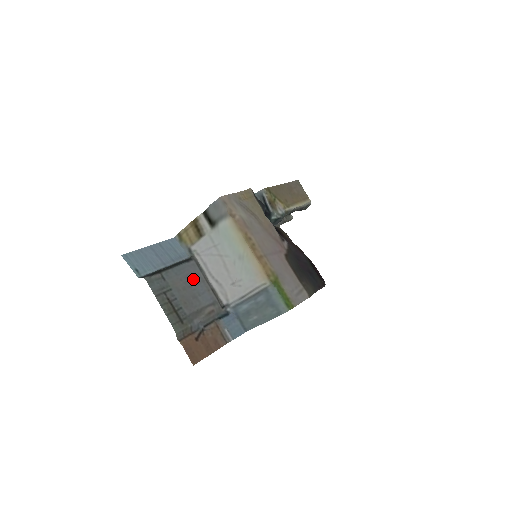
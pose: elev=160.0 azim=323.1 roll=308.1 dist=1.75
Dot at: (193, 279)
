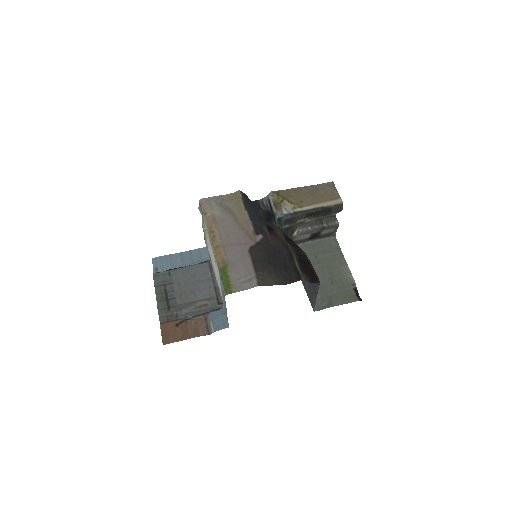
Dot at: (199, 277)
